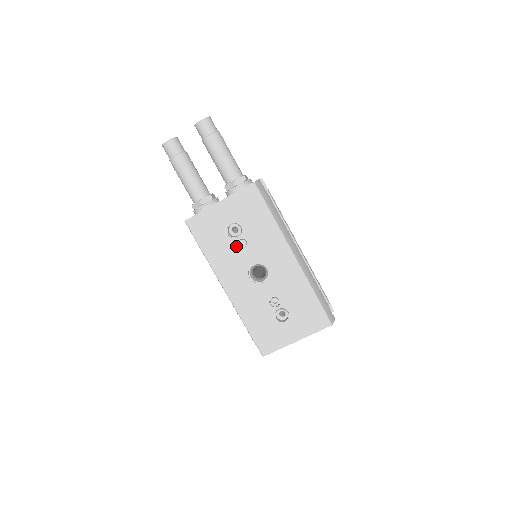
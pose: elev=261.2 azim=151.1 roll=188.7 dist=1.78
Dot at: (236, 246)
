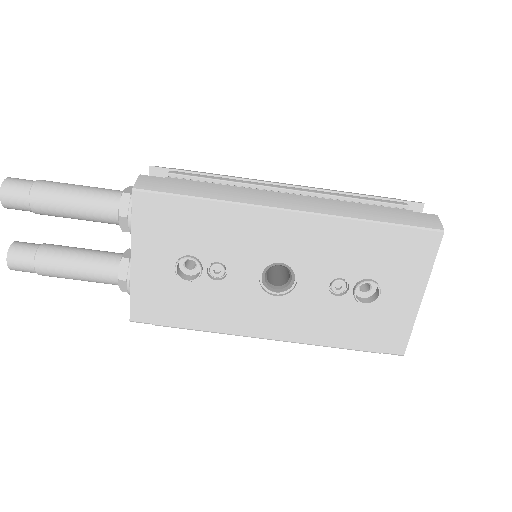
Dot at: (214, 281)
